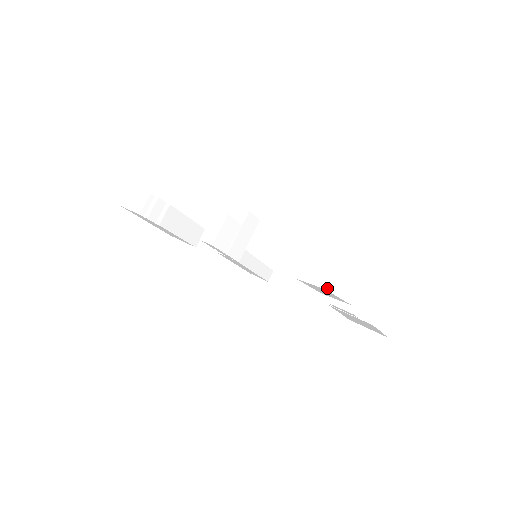
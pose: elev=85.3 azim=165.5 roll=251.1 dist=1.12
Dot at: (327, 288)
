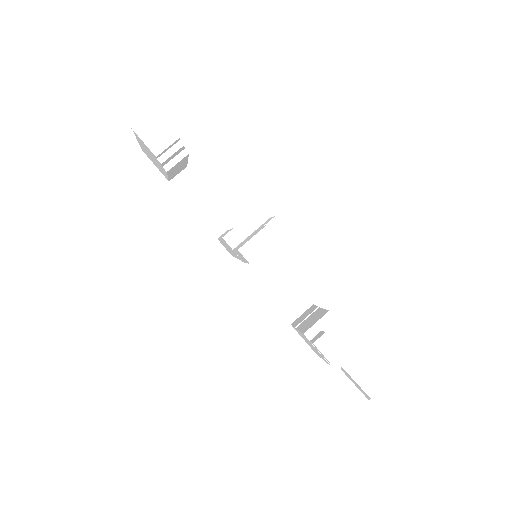
Dot at: occluded
